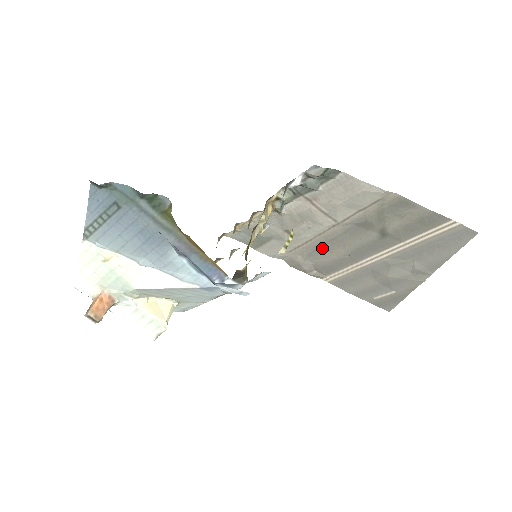
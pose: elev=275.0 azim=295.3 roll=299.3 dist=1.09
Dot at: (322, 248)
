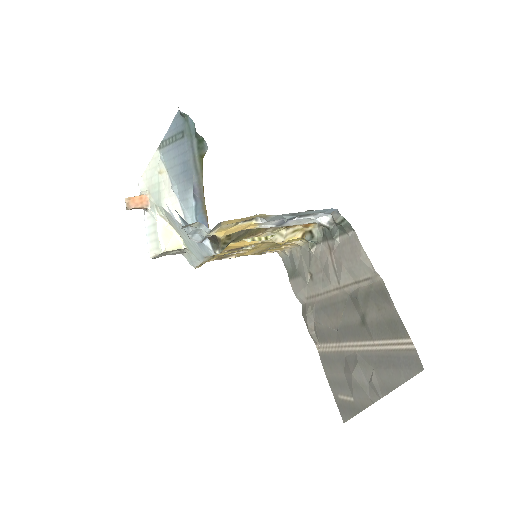
Dot at: (325, 309)
